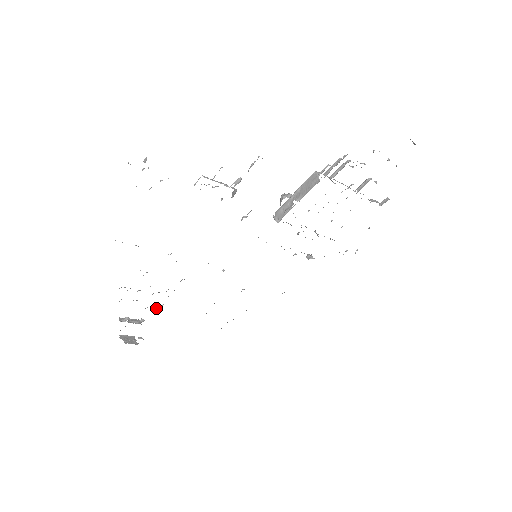
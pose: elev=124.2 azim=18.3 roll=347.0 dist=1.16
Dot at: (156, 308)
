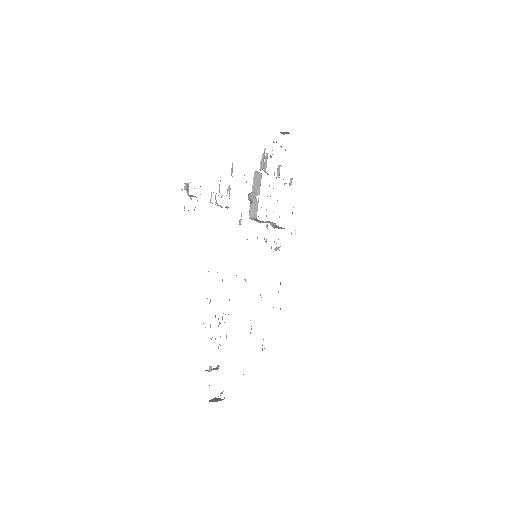
Dot at: occluded
